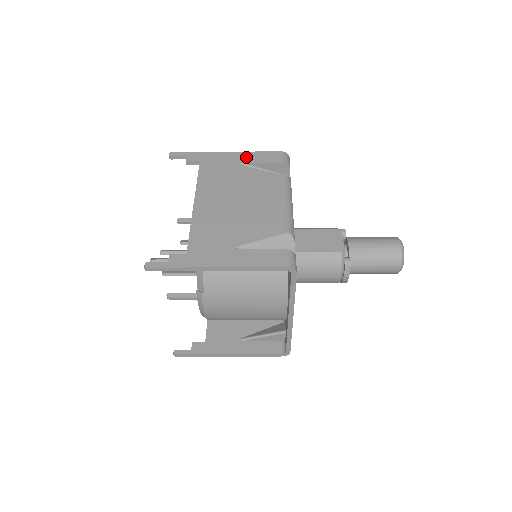
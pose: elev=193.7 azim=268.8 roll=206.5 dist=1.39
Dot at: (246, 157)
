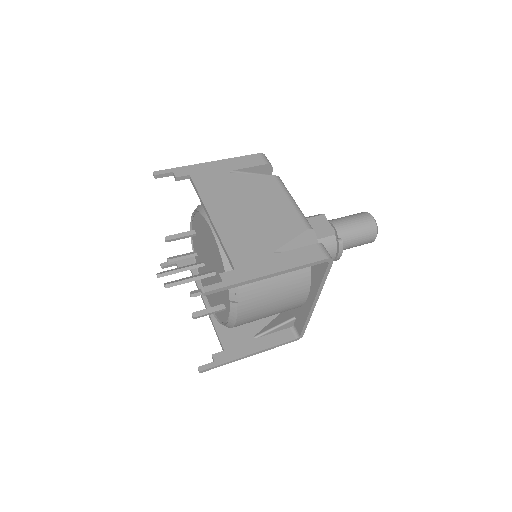
Dot at: (231, 164)
